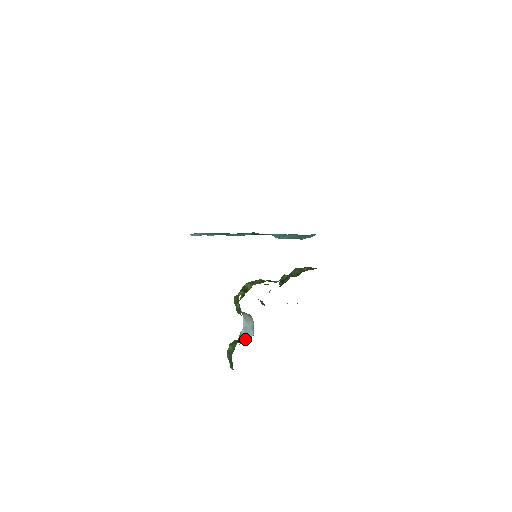
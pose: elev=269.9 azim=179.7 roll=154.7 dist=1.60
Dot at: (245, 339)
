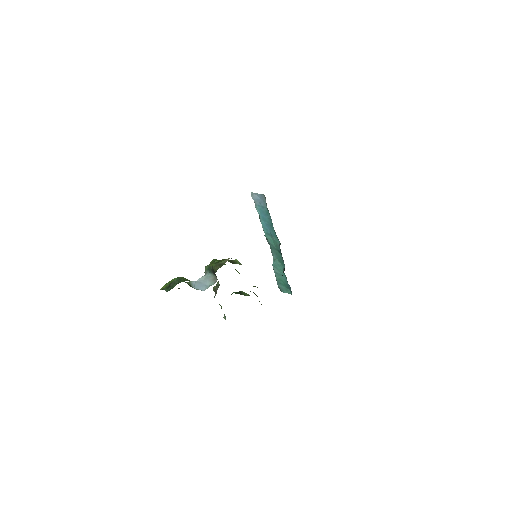
Dot at: occluded
